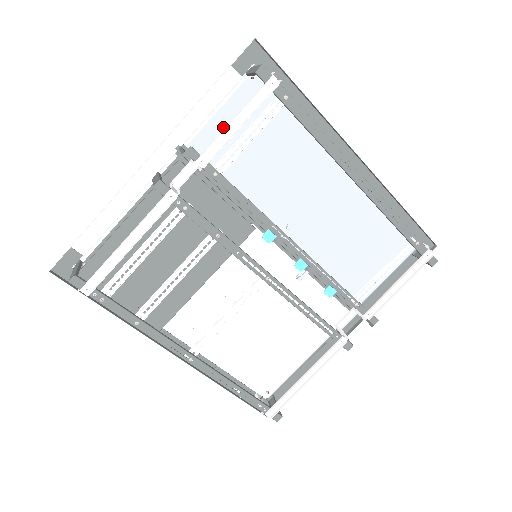
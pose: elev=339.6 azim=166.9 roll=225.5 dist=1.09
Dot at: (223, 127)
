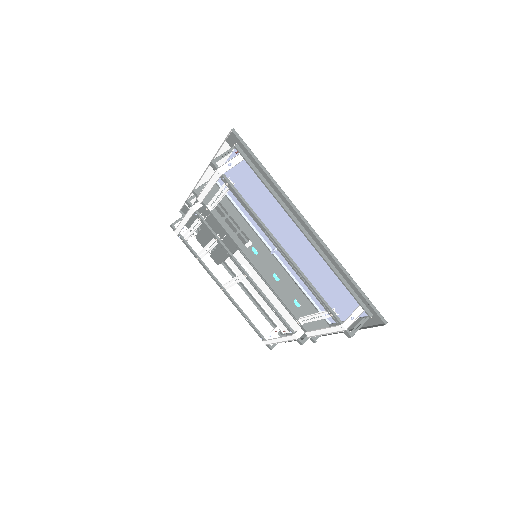
Dot at: (230, 175)
